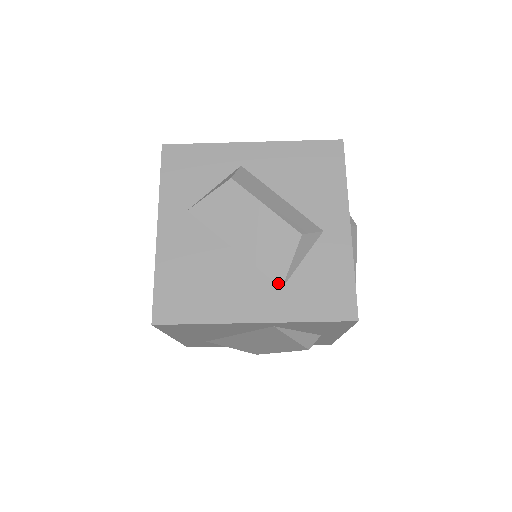
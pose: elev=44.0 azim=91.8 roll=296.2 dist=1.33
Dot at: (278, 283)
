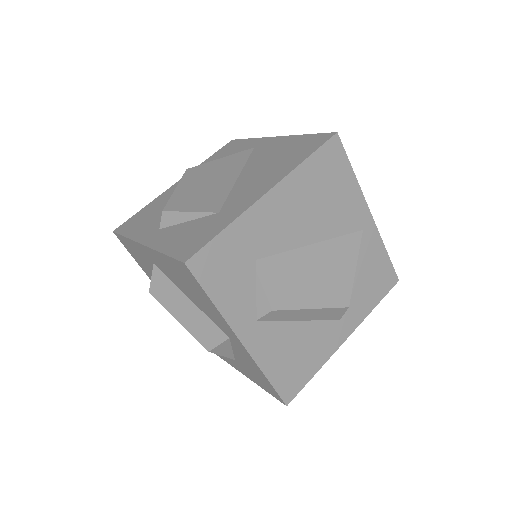
Dot at: occluded
